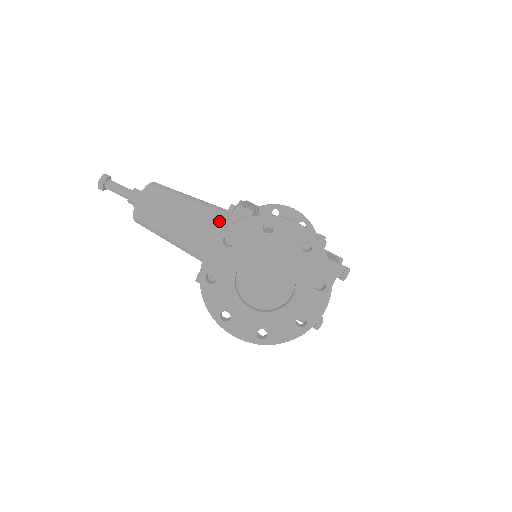
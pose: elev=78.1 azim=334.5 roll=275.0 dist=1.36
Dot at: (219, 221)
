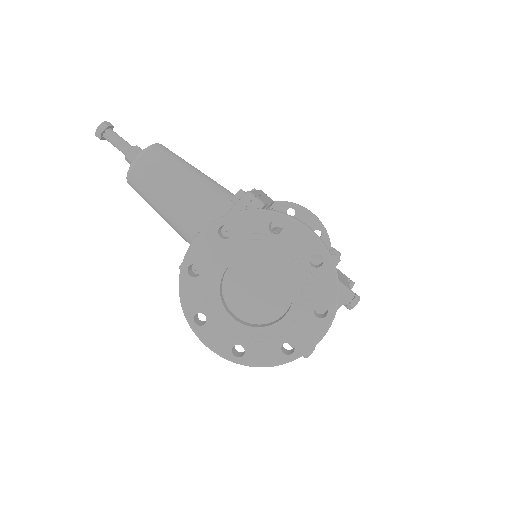
Dot at: (223, 206)
